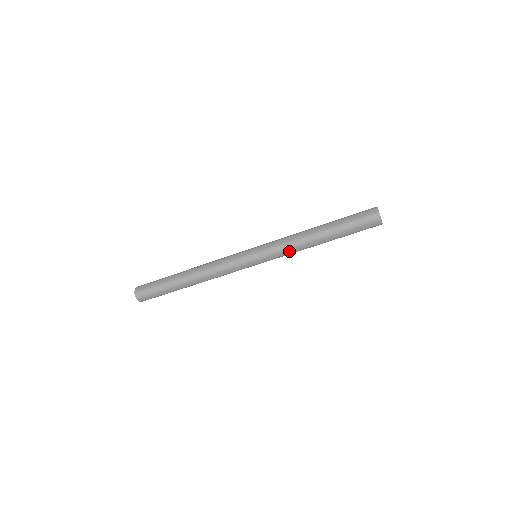
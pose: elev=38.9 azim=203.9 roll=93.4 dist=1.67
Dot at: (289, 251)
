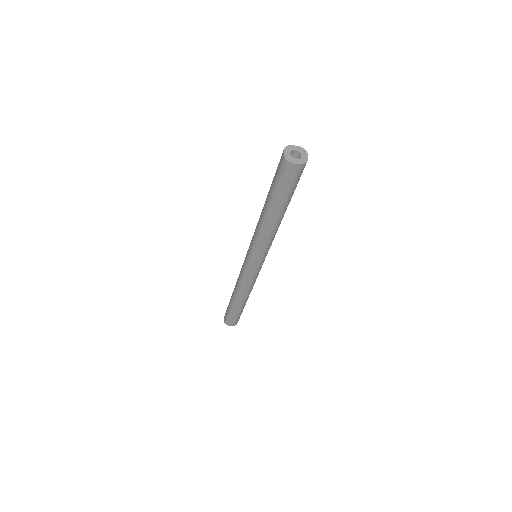
Dot at: (264, 242)
